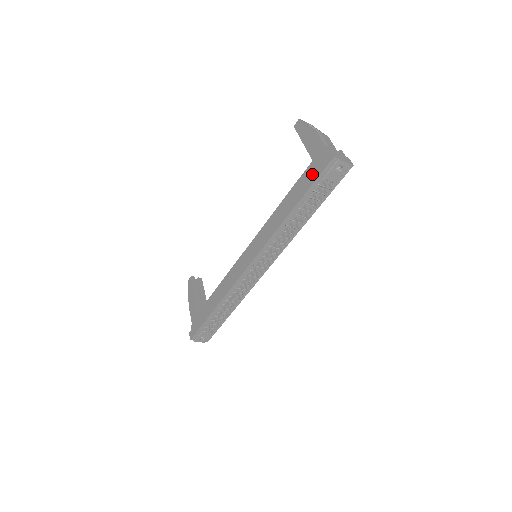
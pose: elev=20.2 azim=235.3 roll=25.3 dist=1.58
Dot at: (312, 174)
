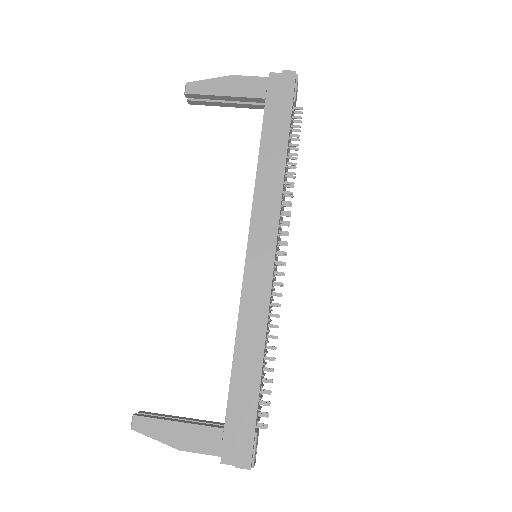
Dot at: (281, 102)
